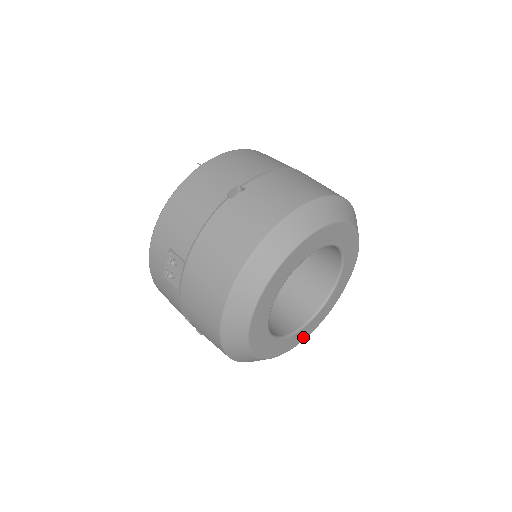
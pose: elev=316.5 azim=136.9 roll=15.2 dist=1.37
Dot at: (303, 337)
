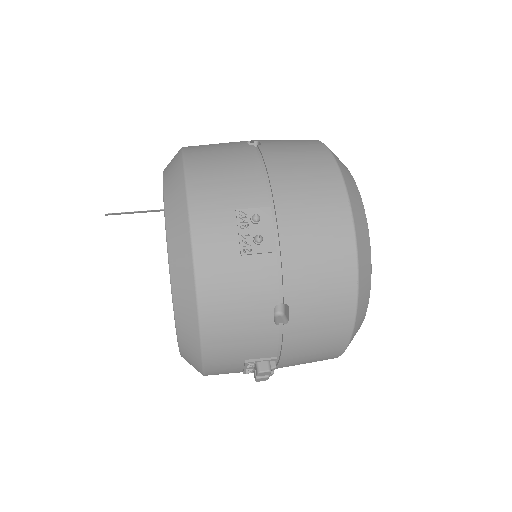
Dot at: occluded
